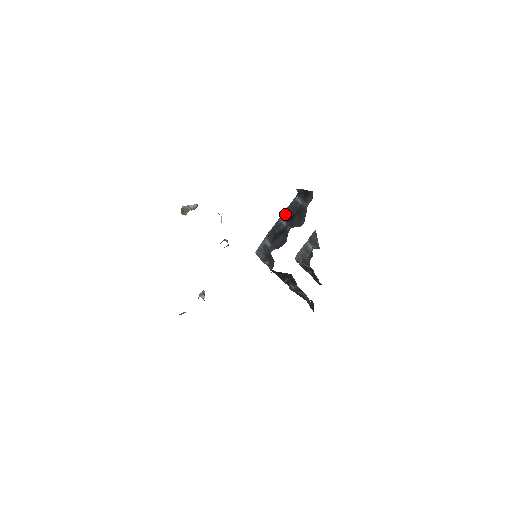
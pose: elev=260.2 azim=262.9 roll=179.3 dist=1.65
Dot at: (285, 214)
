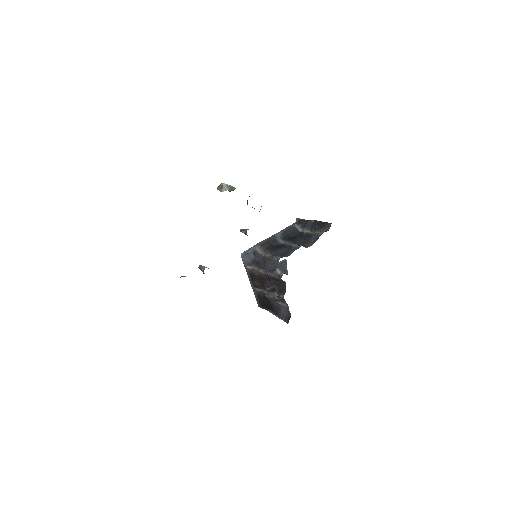
Dot at: (282, 233)
